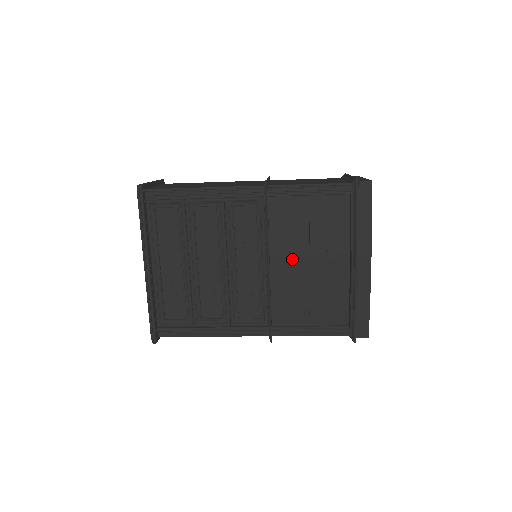
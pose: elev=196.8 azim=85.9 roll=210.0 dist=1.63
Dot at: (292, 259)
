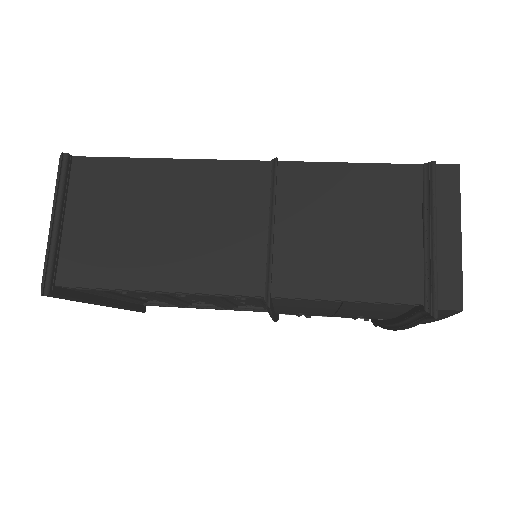
Dot at: (307, 315)
